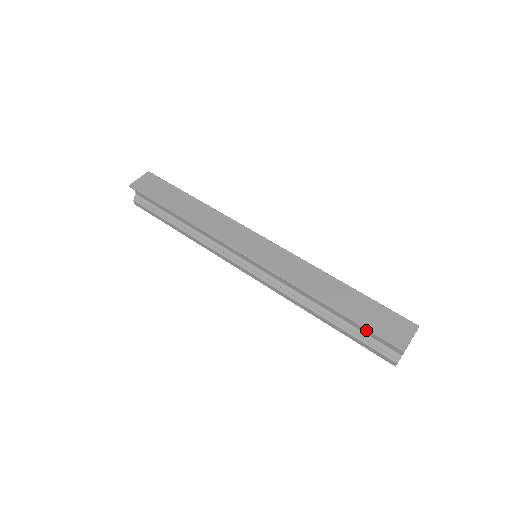
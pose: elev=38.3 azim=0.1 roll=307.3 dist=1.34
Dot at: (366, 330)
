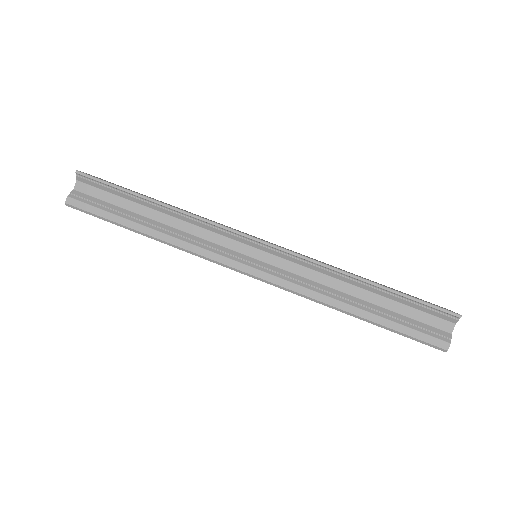
Dot at: (417, 301)
